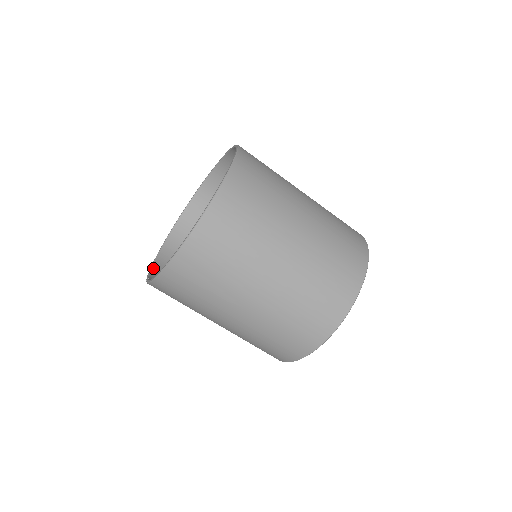
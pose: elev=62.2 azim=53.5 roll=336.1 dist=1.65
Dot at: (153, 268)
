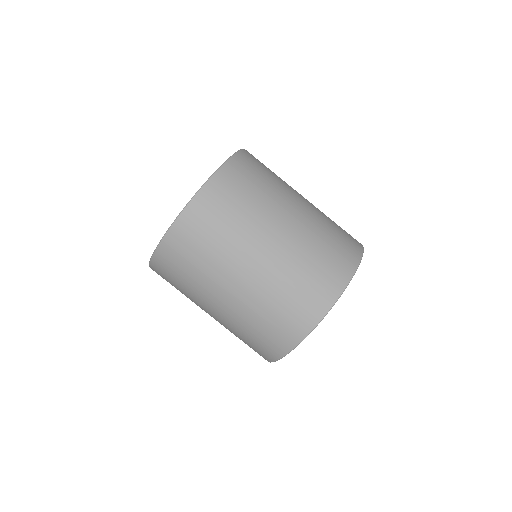
Dot at: occluded
